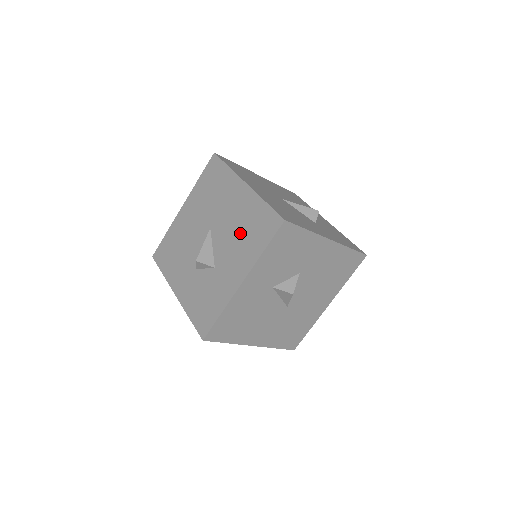
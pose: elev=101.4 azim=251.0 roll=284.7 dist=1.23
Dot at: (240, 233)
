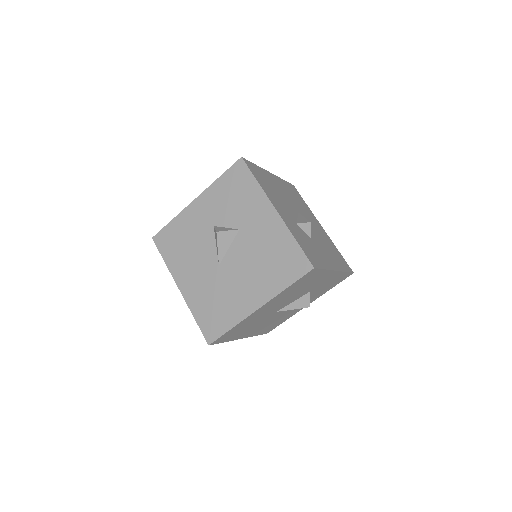
Dot at: occluded
